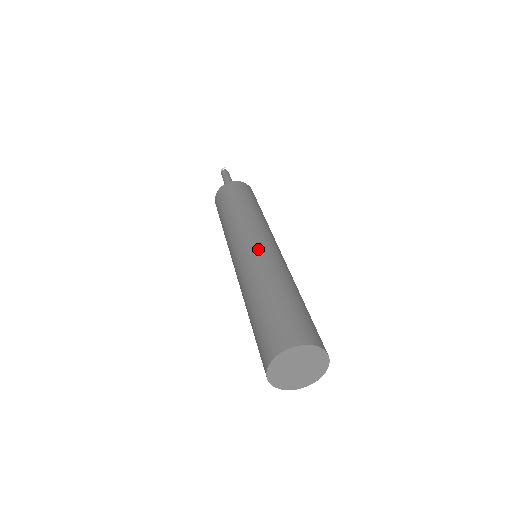
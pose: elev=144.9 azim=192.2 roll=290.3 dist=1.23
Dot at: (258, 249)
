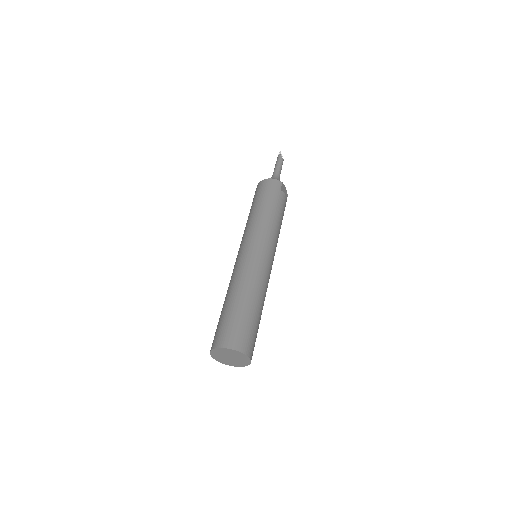
Dot at: (238, 260)
